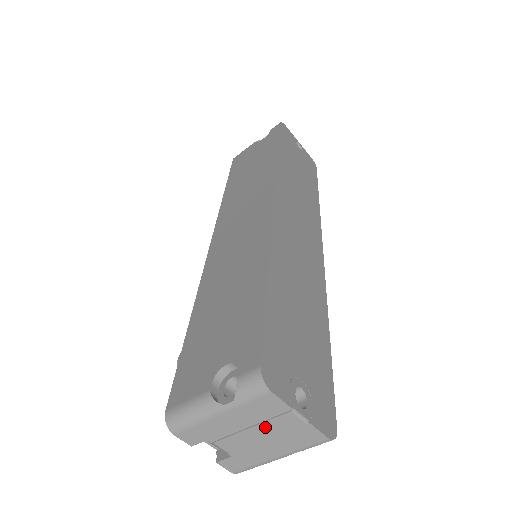
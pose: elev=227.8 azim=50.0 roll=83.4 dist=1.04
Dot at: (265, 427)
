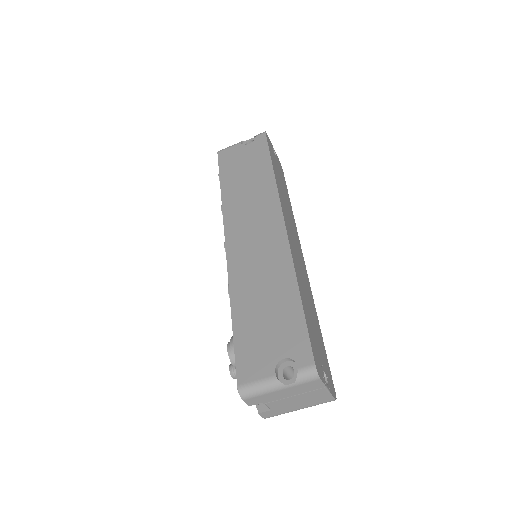
Dot at: (304, 395)
